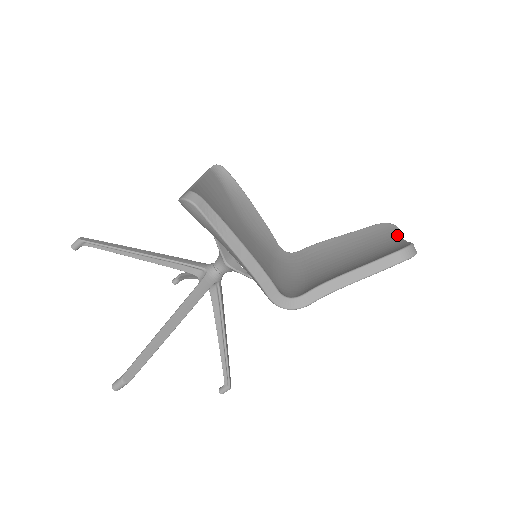
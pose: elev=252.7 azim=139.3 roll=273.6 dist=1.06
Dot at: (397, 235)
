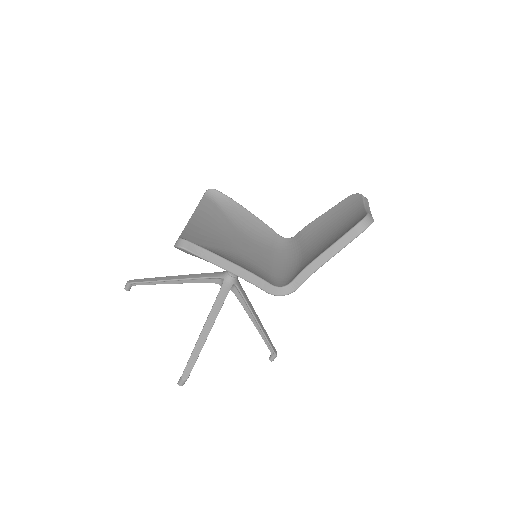
Dot at: (362, 205)
